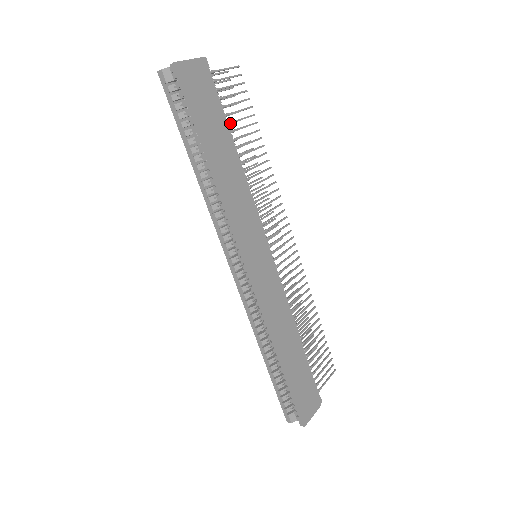
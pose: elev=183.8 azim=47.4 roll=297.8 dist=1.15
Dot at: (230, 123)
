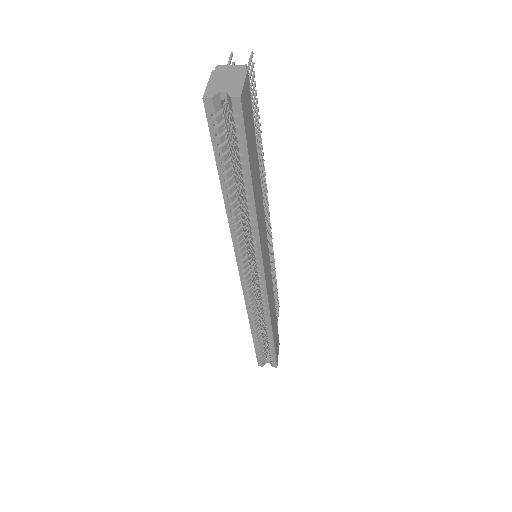
Dot at: occluded
